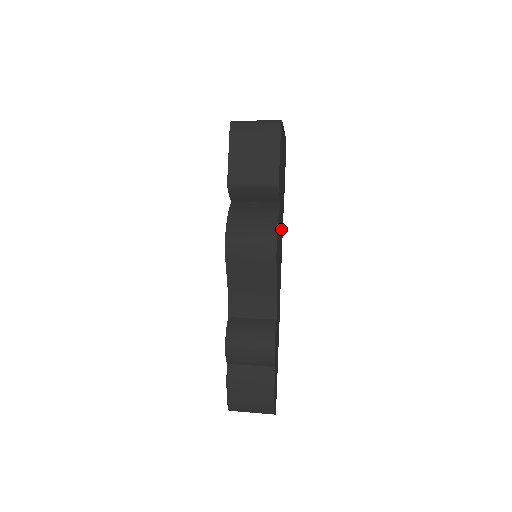
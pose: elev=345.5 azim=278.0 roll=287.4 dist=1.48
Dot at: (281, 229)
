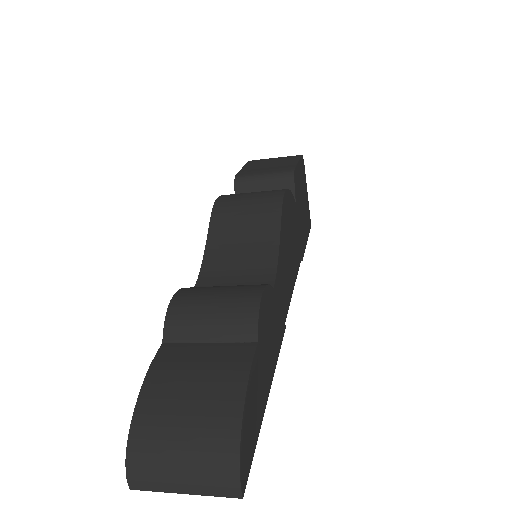
Dot at: (296, 246)
